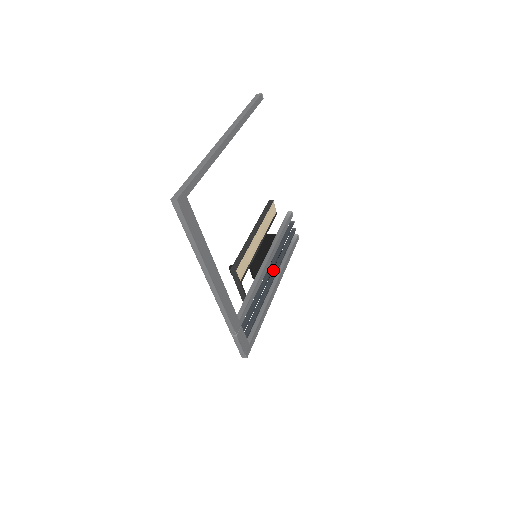
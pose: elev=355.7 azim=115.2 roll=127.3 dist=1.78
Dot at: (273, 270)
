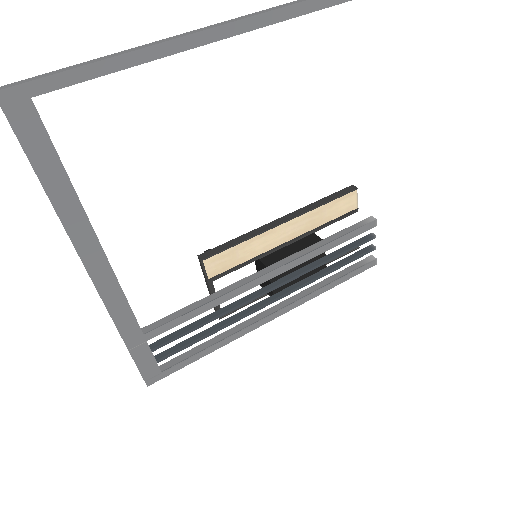
Dot at: (284, 289)
